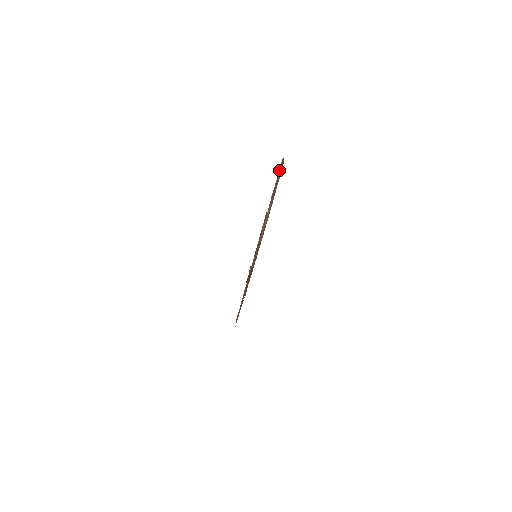
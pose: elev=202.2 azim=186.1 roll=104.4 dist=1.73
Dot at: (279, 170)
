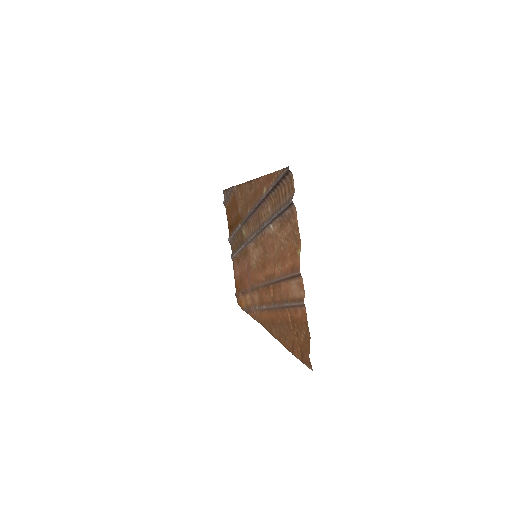
Dot at: (280, 178)
